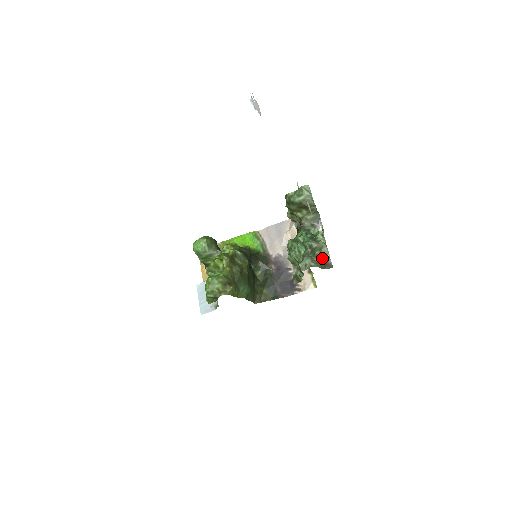
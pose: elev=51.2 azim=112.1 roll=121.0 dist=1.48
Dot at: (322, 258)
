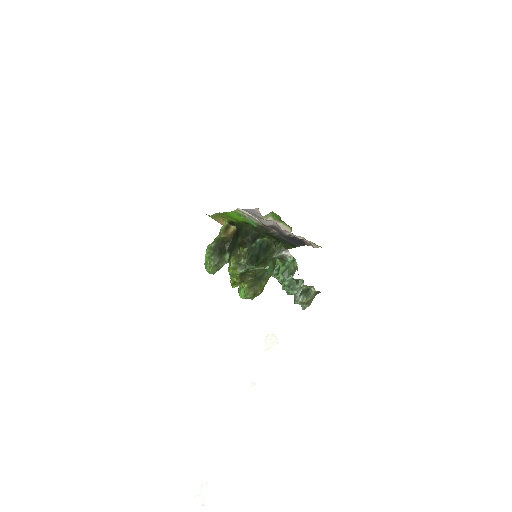
Dot at: (309, 296)
